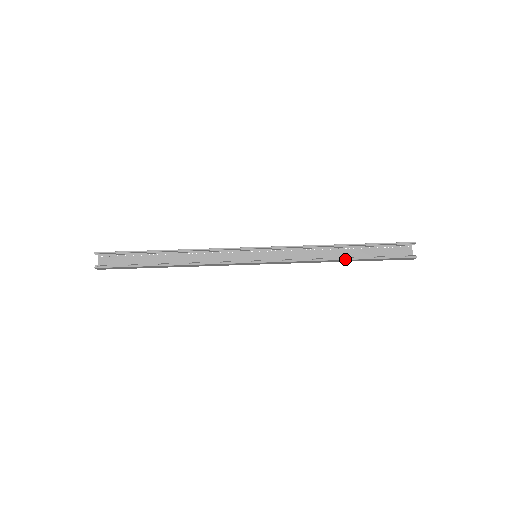
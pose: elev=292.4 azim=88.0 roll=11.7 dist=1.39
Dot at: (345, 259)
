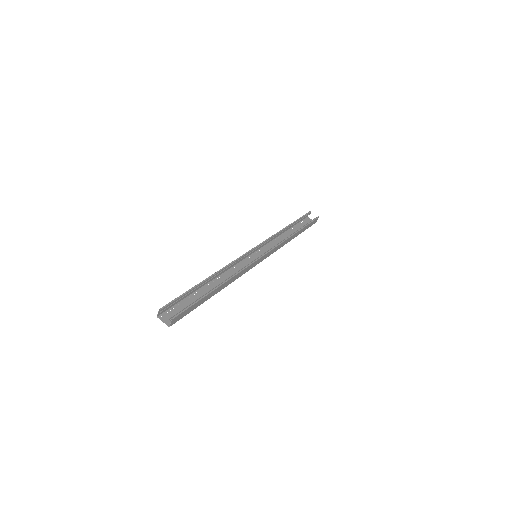
Dot at: (296, 232)
